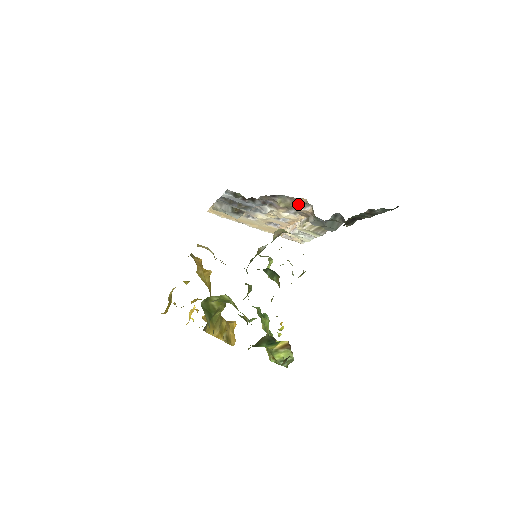
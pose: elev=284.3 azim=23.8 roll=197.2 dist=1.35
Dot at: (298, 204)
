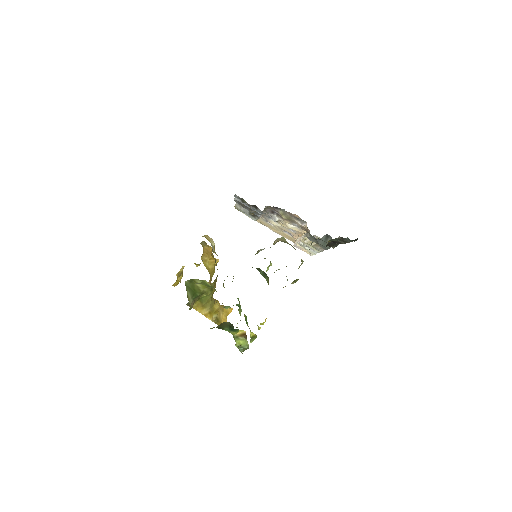
Dot at: (296, 219)
